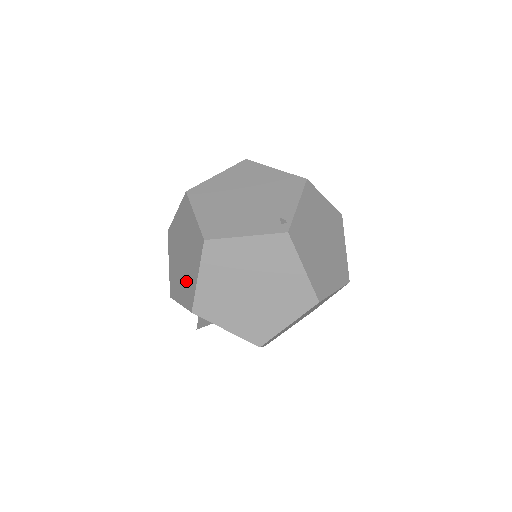
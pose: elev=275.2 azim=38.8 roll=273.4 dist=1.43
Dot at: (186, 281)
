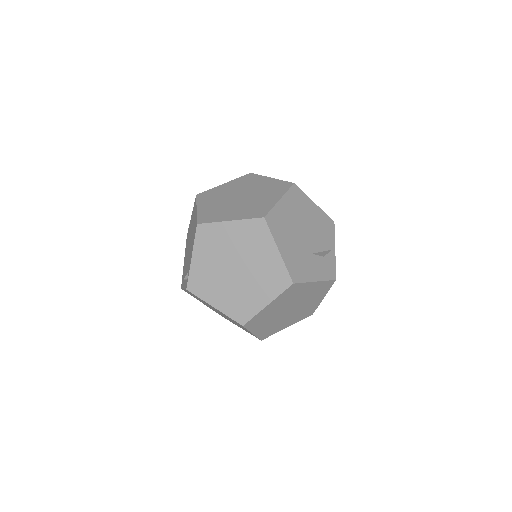
Dot at: occluded
